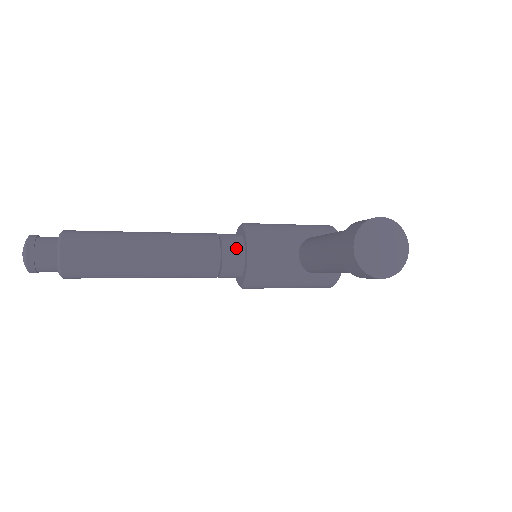
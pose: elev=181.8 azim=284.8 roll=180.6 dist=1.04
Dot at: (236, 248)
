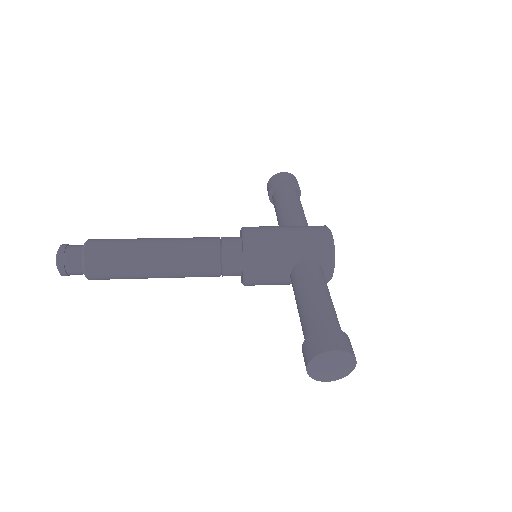
Dot at: (235, 264)
